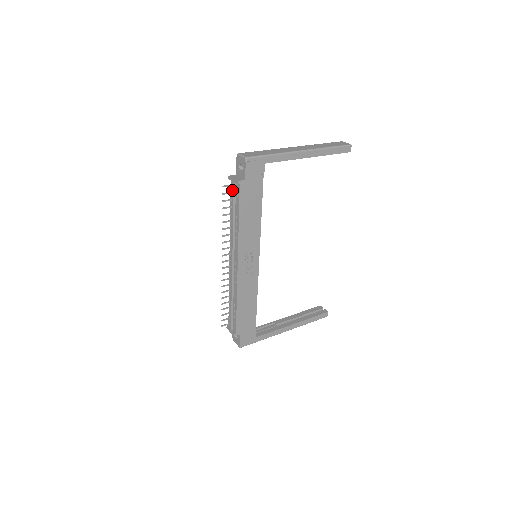
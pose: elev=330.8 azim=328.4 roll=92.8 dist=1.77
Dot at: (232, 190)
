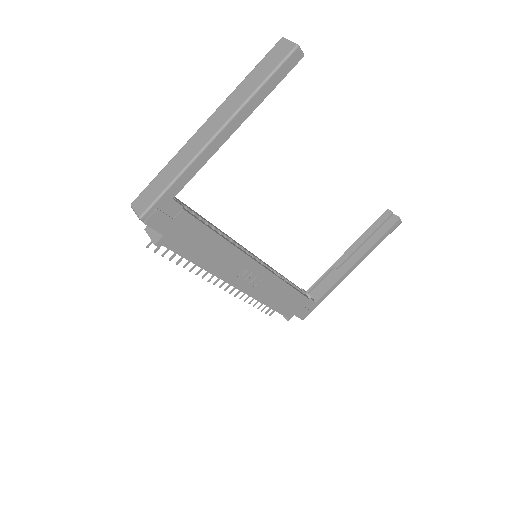
Dot at: occluded
